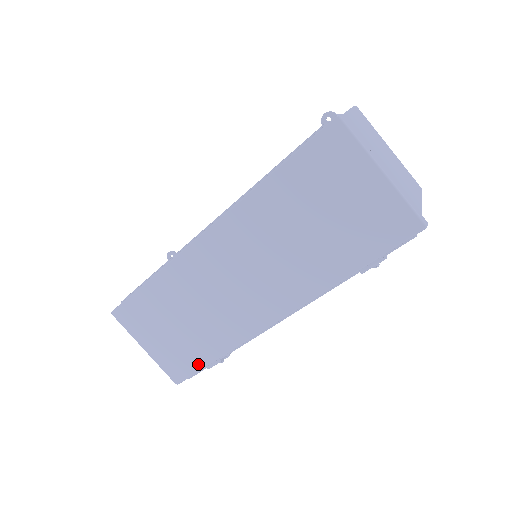
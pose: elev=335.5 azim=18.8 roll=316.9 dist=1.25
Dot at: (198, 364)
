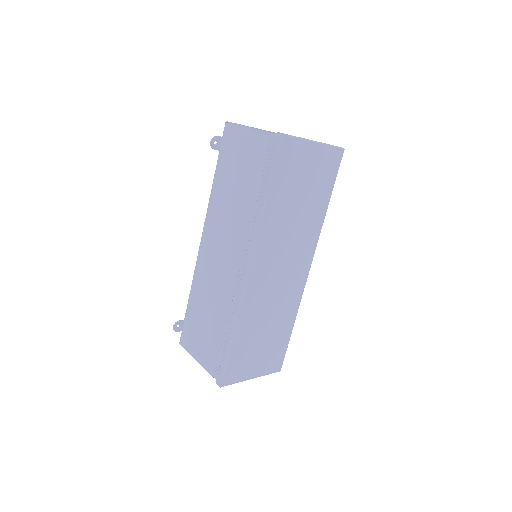
Dot at: (285, 344)
